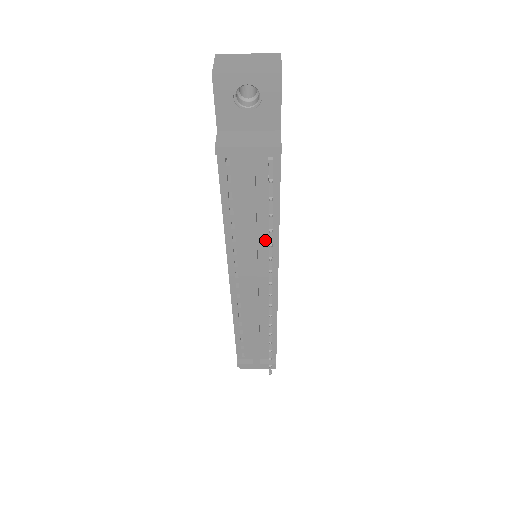
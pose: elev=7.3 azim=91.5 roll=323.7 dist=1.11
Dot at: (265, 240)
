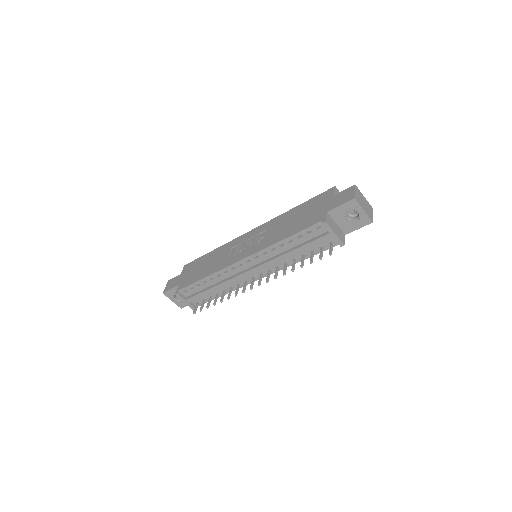
Dot at: (283, 262)
